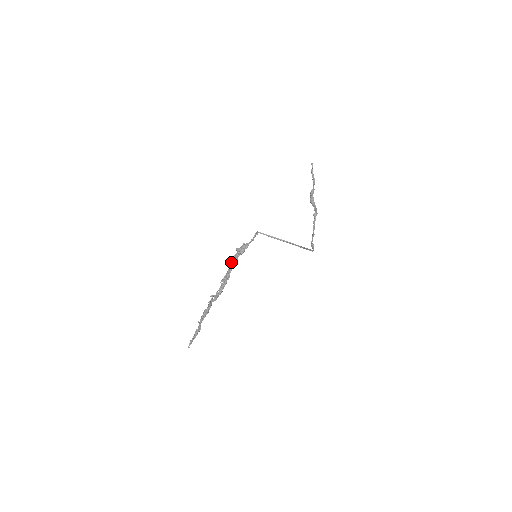
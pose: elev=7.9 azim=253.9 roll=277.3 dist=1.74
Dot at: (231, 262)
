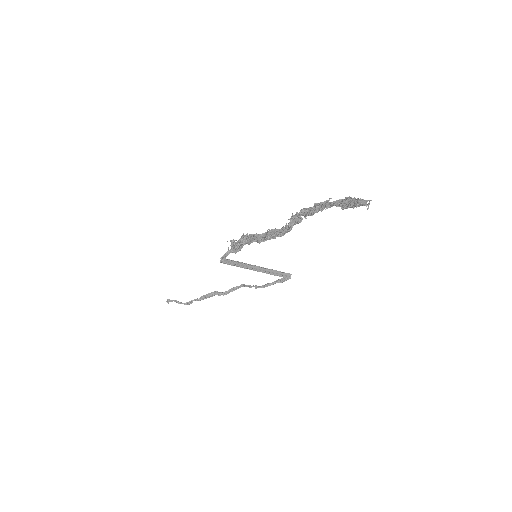
Dot at: (250, 234)
